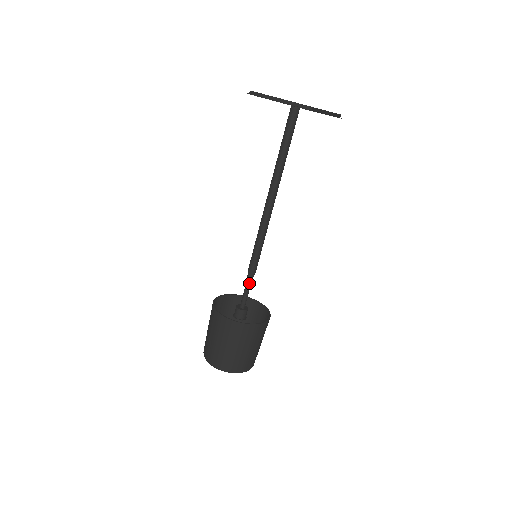
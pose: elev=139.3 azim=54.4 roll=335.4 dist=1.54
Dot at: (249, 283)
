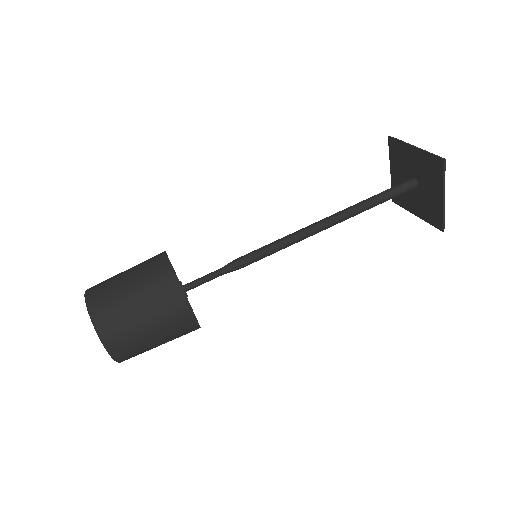
Dot at: (221, 271)
